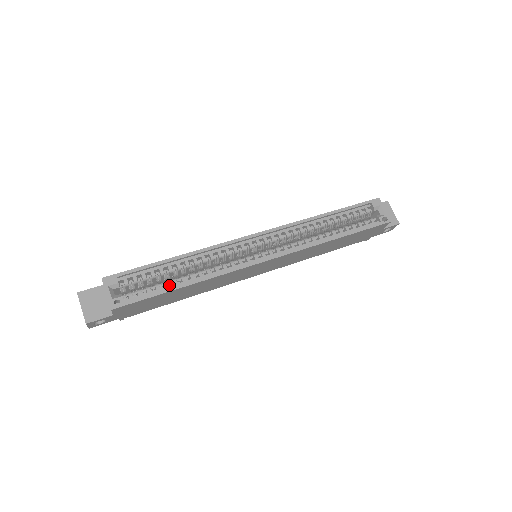
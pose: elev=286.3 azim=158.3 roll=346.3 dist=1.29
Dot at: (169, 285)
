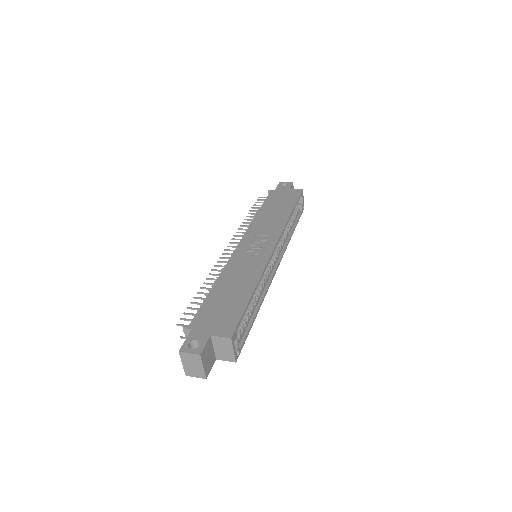
Dot at: occluded
